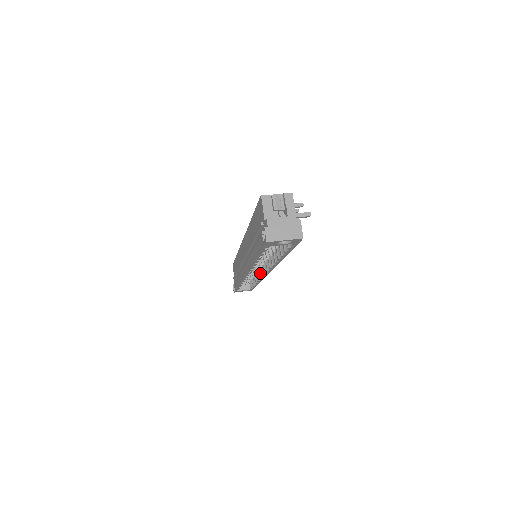
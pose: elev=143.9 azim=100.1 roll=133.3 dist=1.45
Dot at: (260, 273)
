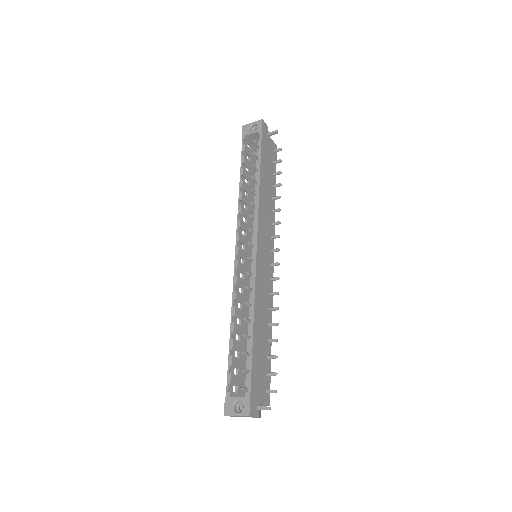
Dot at: occluded
